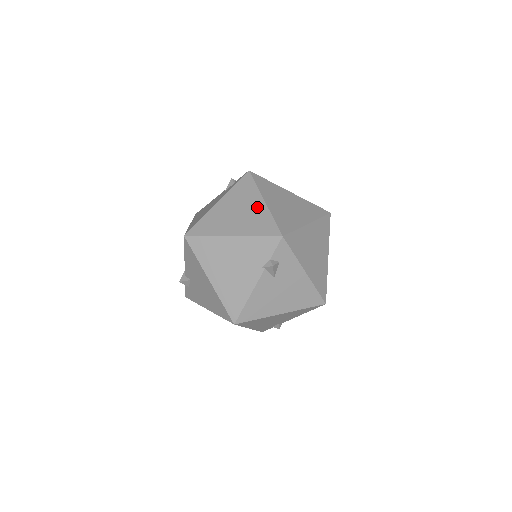
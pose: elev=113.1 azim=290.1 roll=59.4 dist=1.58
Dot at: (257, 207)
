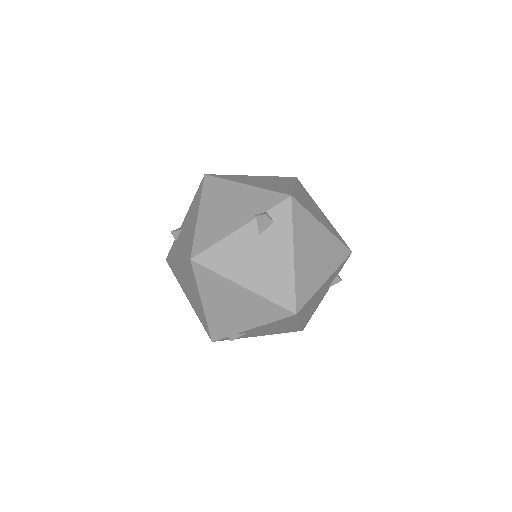
Dot at: (284, 184)
